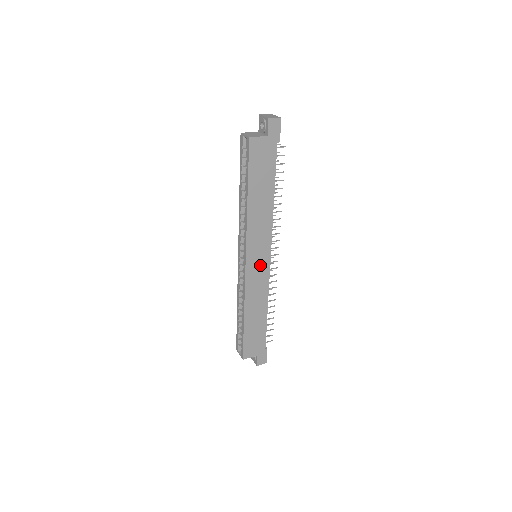
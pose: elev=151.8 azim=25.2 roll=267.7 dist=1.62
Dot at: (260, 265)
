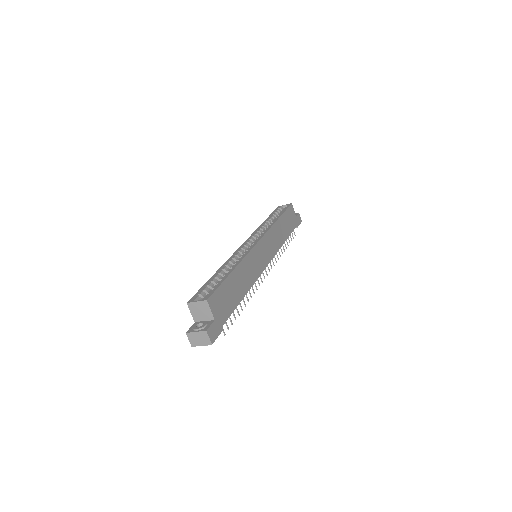
Dot at: (262, 257)
